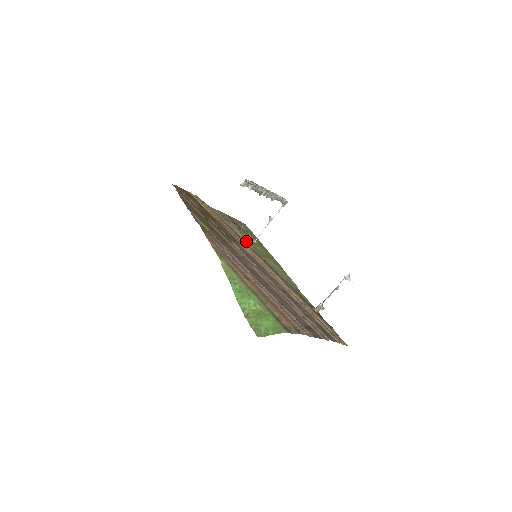
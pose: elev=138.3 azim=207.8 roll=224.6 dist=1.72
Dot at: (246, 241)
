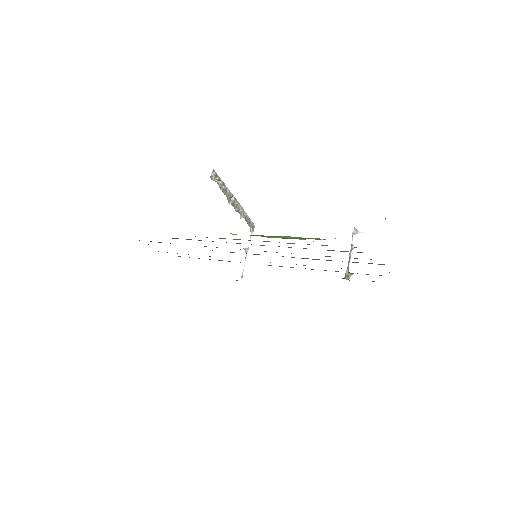
Dot at: occluded
